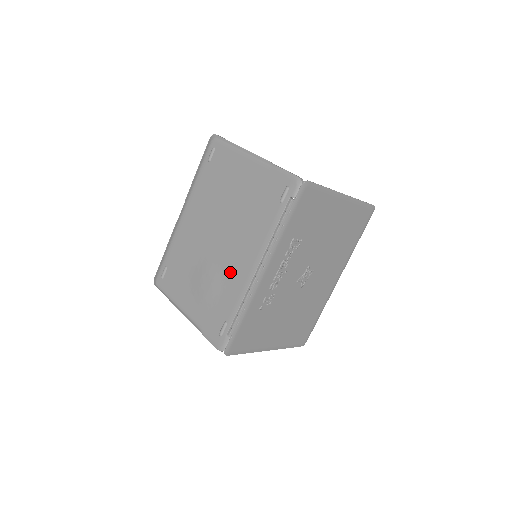
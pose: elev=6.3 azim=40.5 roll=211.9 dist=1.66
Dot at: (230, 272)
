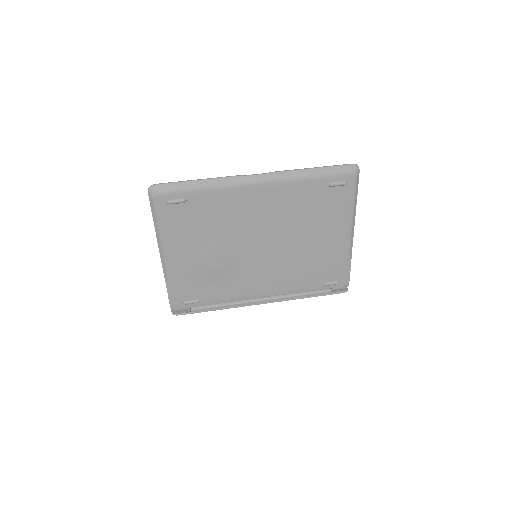
Dot at: (242, 278)
